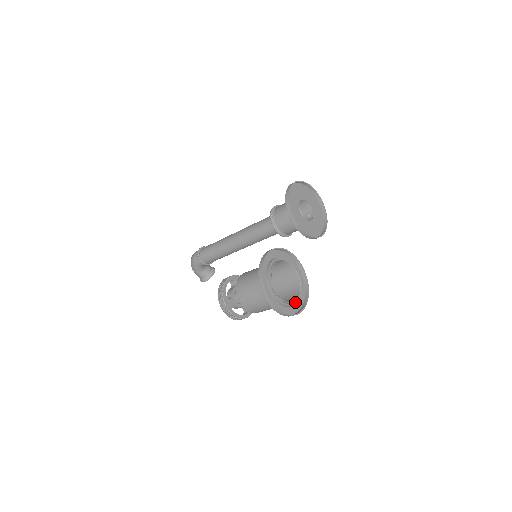
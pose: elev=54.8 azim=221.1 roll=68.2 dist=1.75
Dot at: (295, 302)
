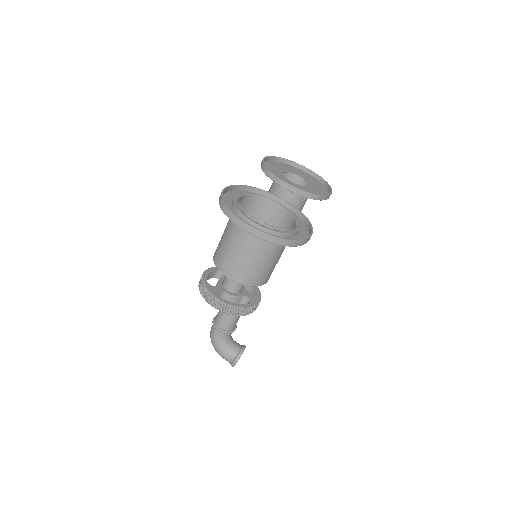
Dot at: (288, 231)
